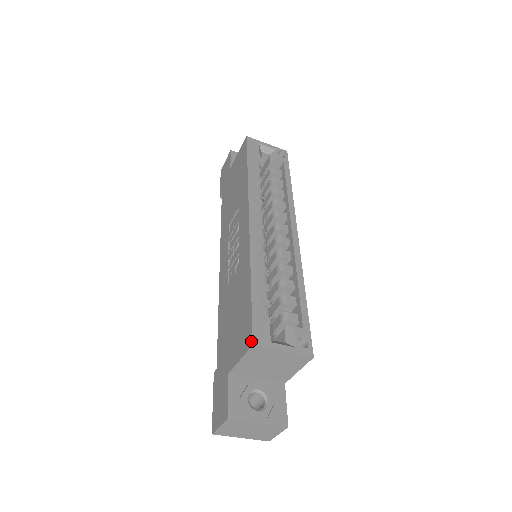
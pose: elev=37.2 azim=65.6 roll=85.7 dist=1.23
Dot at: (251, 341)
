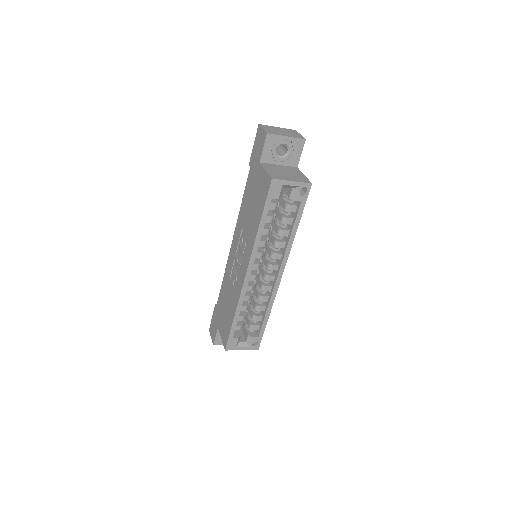
Dot at: (225, 347)
